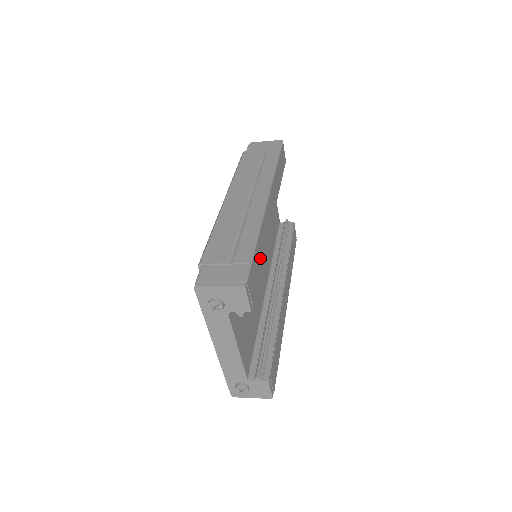
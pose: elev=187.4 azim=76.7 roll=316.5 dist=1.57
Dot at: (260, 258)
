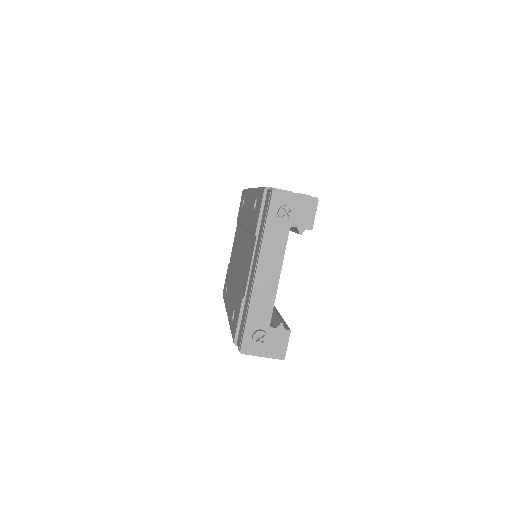
Dot at: occluded
